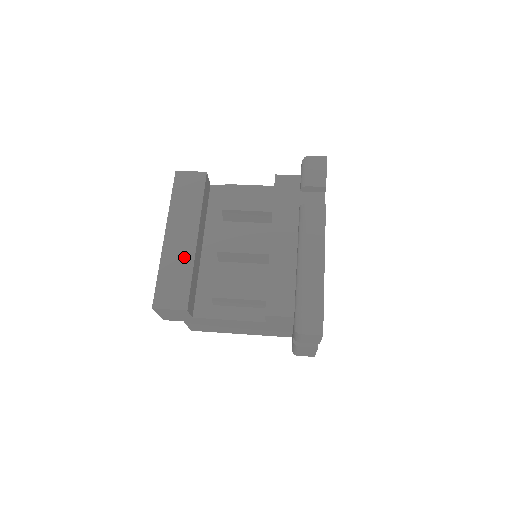
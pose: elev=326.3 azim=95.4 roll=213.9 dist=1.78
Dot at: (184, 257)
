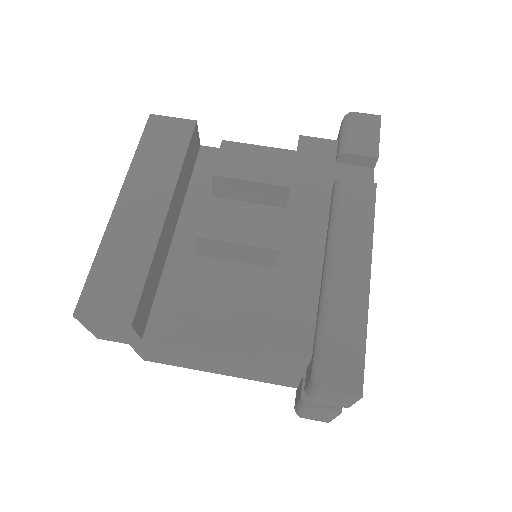
Dot at: (141, 239)
